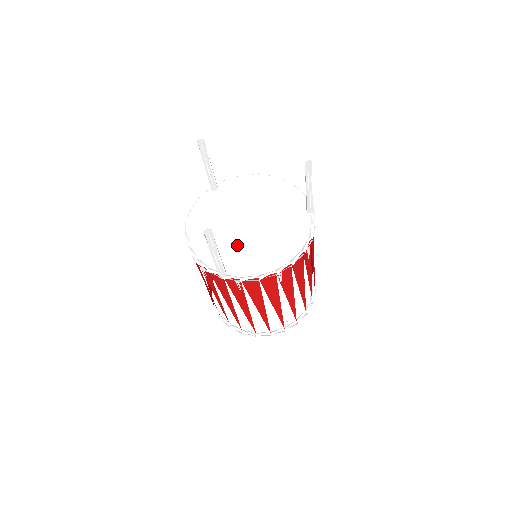
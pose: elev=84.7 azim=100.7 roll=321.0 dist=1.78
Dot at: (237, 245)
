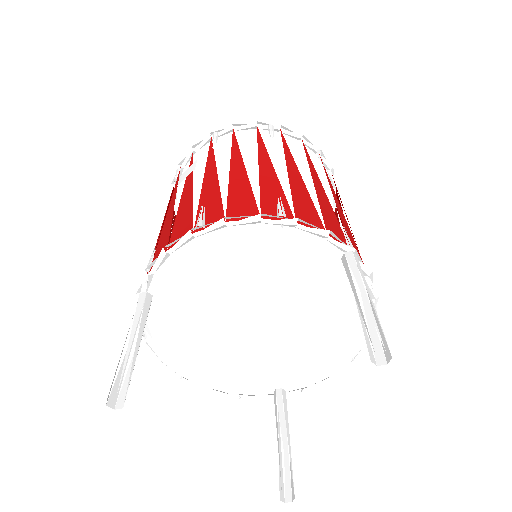
Dot at: (267, 353)
